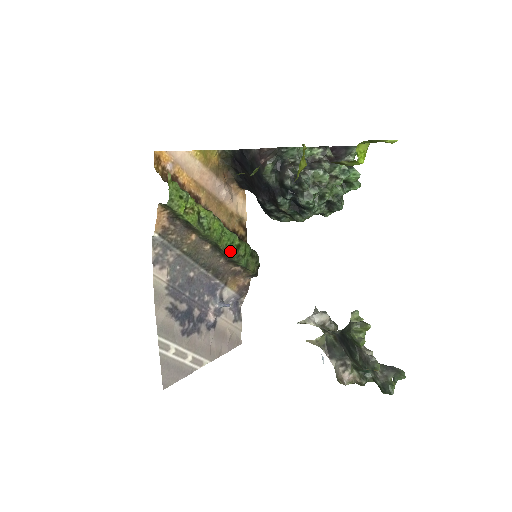
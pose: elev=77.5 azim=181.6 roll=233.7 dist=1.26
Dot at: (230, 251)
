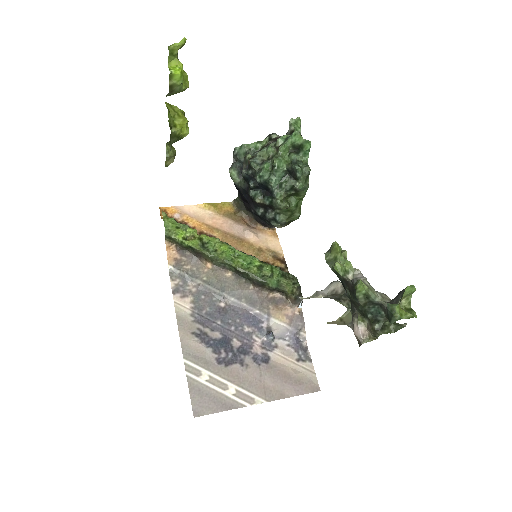
Dot at: (249, 271)
